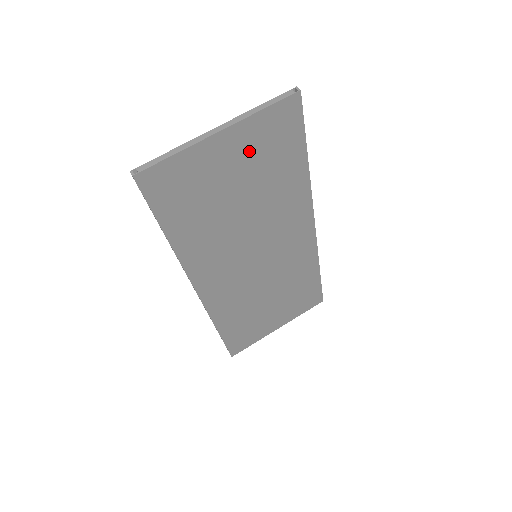
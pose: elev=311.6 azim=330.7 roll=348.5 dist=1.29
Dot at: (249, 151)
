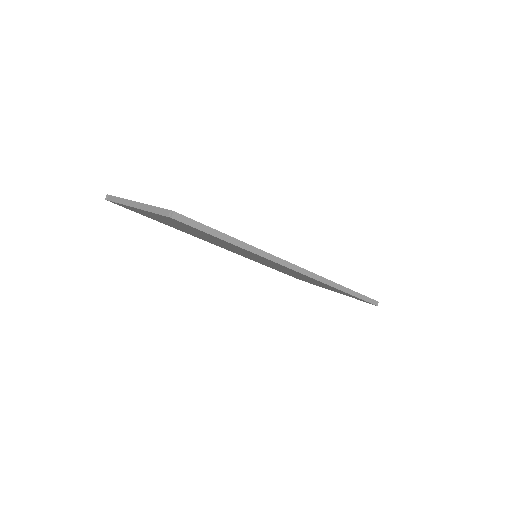
Dot at: (170, 221)
